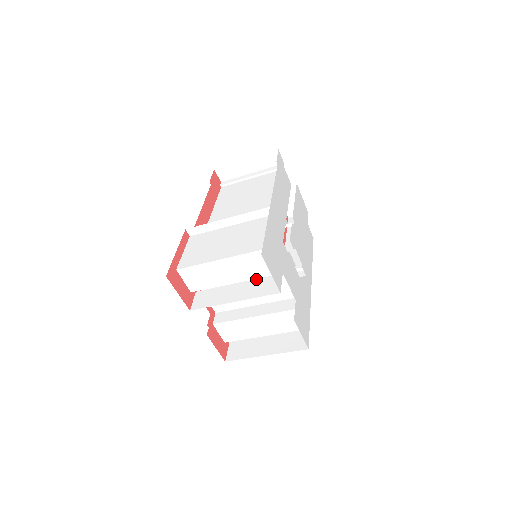
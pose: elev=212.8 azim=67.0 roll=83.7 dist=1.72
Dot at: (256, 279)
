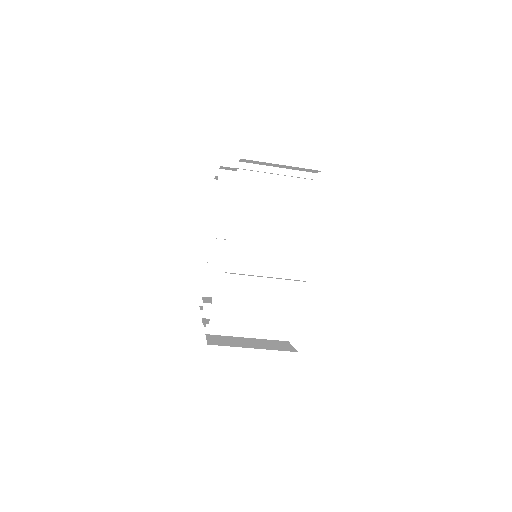
Dot at: occluded
